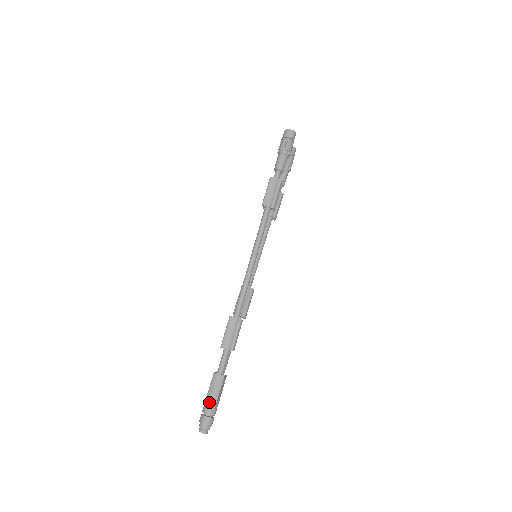
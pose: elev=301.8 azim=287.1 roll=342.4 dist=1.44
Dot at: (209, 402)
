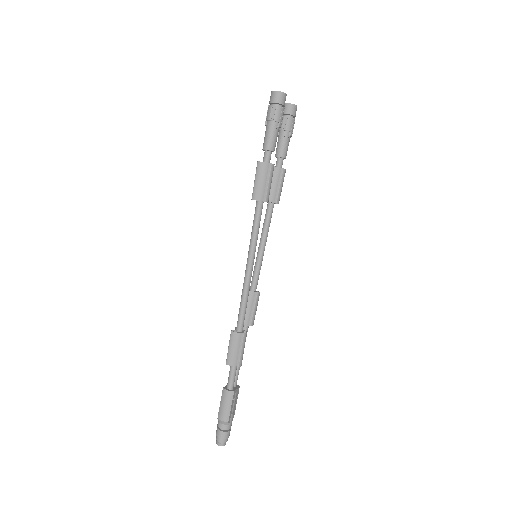
Dot at: (221, 418)
